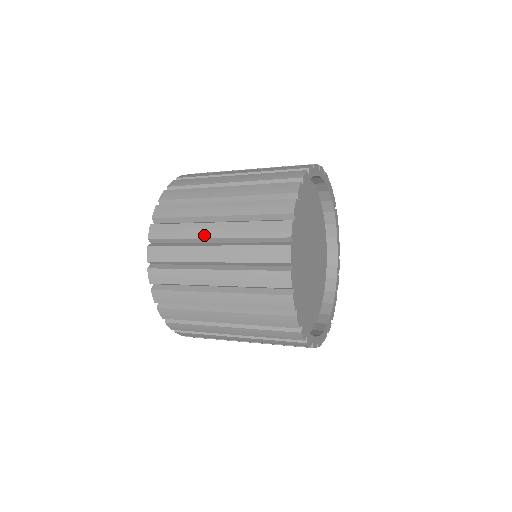
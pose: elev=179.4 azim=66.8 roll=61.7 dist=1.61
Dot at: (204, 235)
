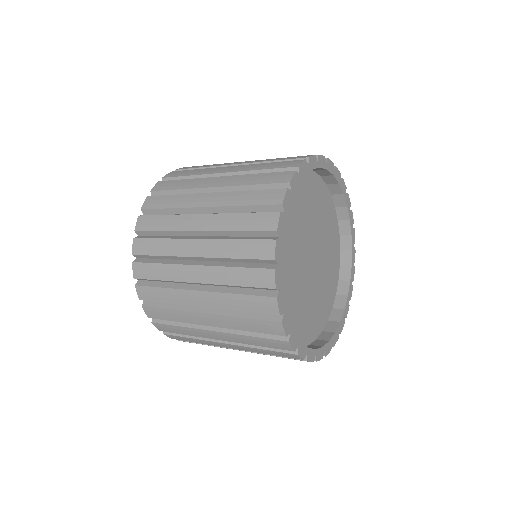
Dot at: (191, 303)
